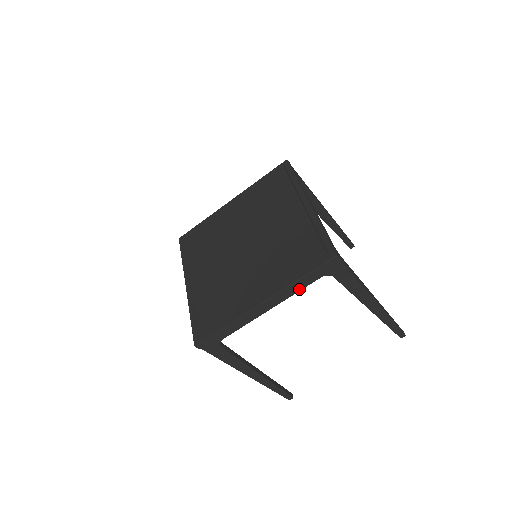
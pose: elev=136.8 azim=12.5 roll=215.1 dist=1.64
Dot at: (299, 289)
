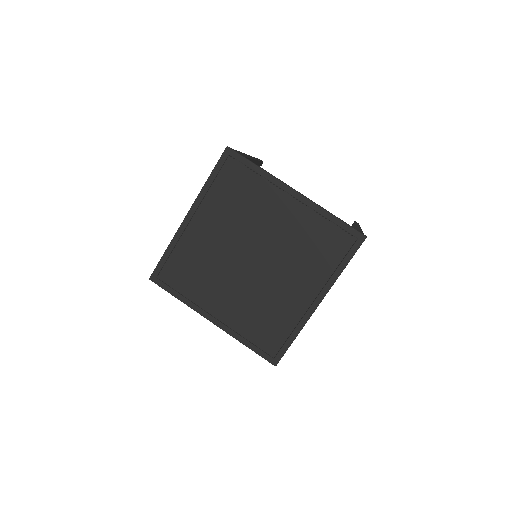
Dot at: occluded
